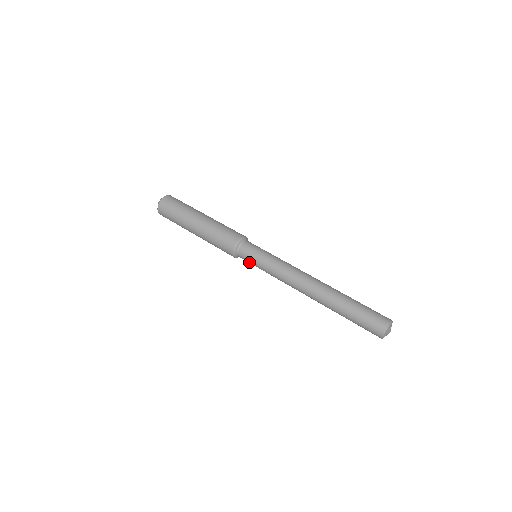
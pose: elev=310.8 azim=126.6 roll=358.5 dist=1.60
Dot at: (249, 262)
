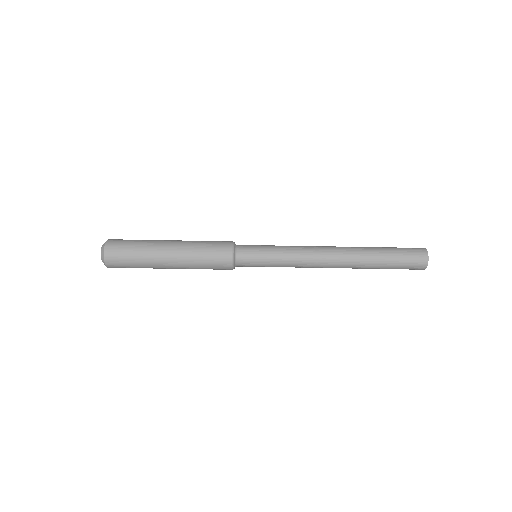
Dot at: (253, 265)
